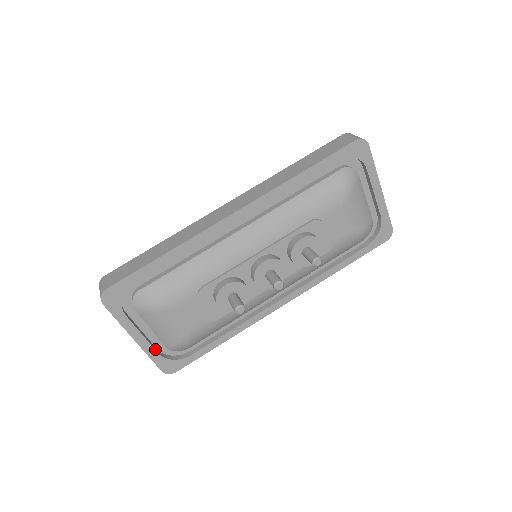
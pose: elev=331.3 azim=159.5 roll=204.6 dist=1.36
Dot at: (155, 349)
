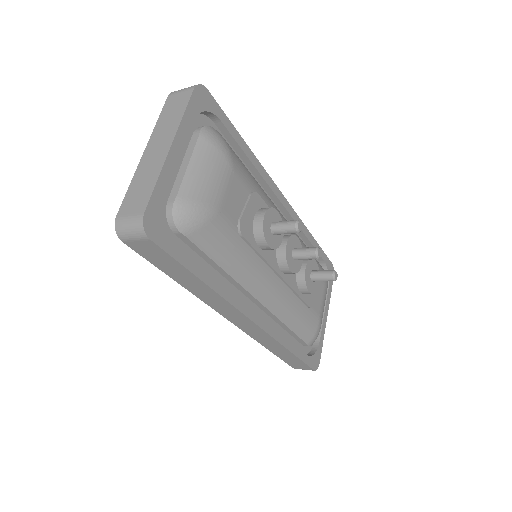
Dot at: (166, 185)
